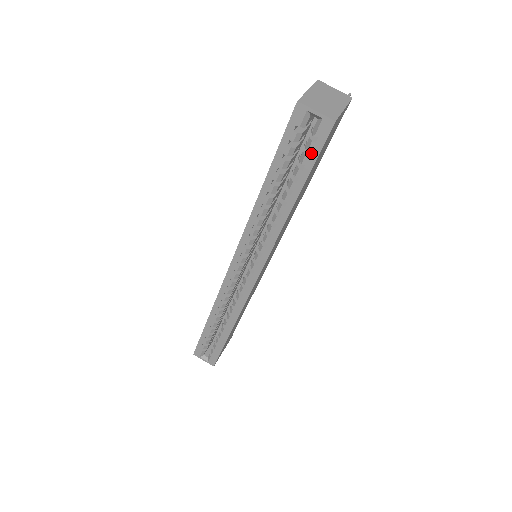
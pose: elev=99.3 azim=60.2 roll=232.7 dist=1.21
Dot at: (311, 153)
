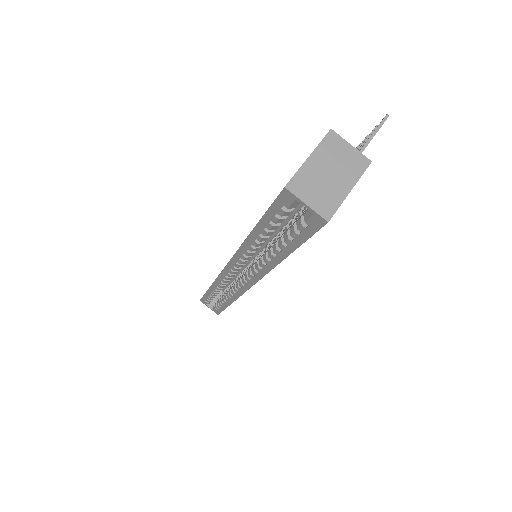
Dot at: (301, 233)
